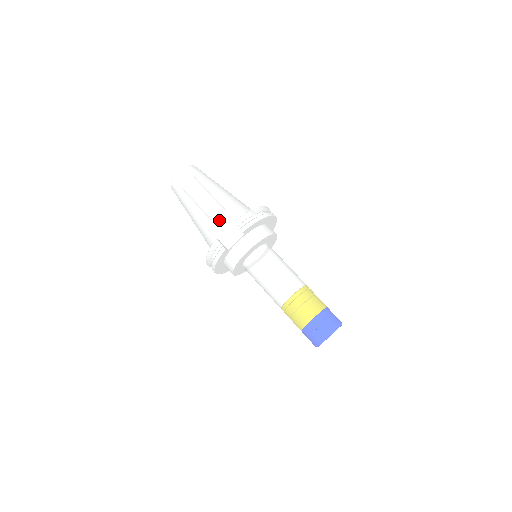
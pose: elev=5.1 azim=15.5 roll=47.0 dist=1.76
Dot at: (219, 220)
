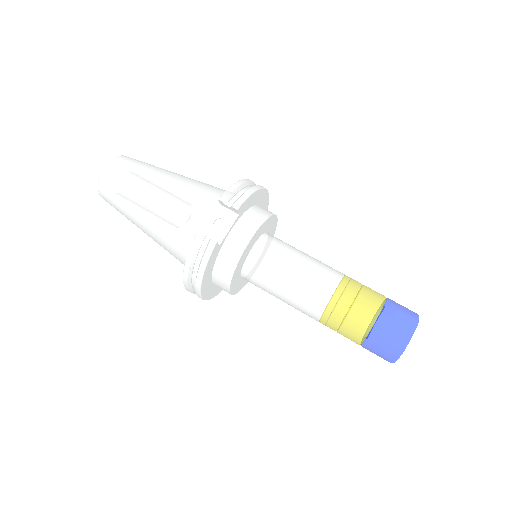
Dot at: (191, 208)
